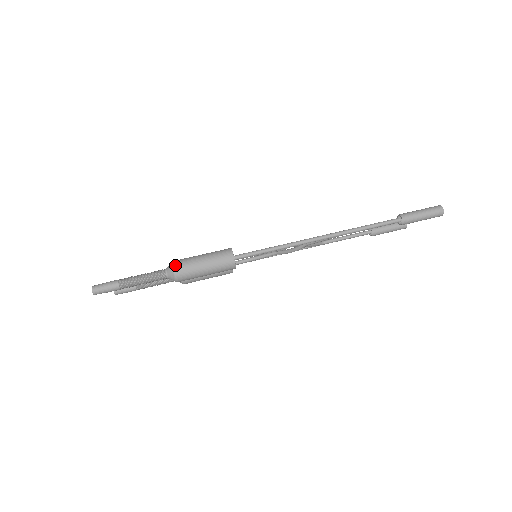
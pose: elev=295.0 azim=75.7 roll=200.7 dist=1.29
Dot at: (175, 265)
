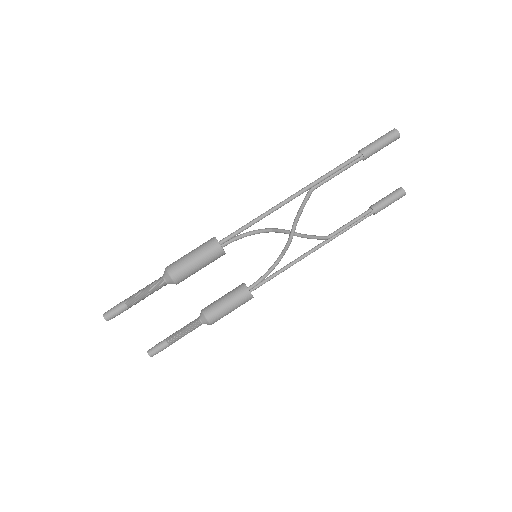
Dot at: (168, 266)
